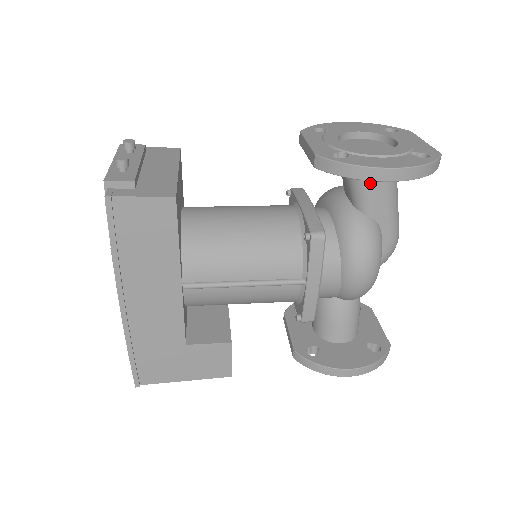
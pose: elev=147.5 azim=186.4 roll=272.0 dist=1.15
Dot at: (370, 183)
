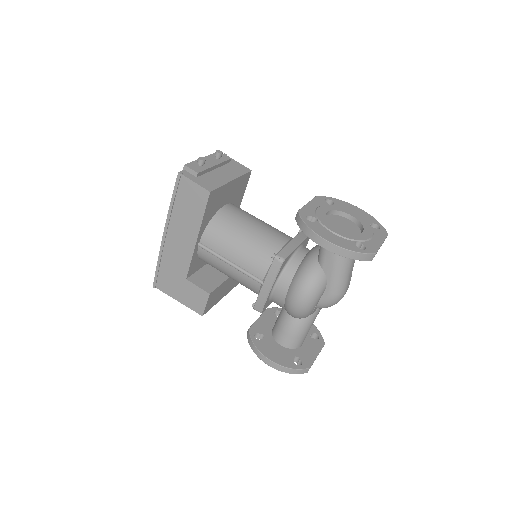
Dot at: occluded
